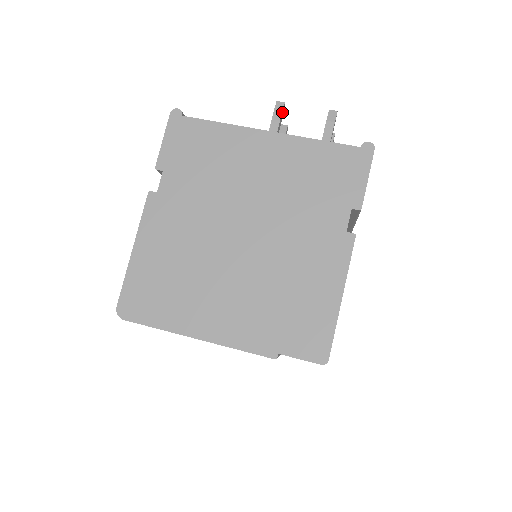
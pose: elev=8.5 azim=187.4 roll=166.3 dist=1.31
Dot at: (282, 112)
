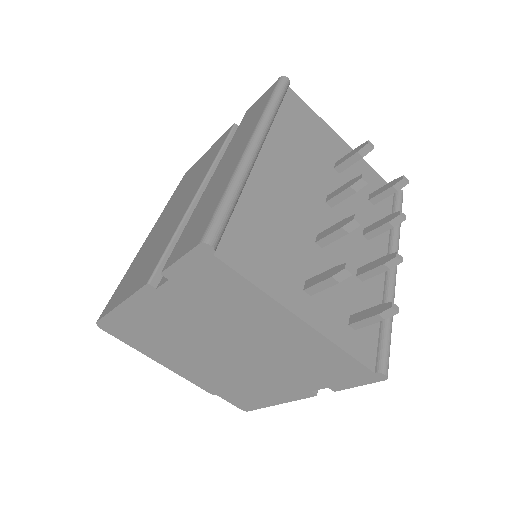
Dot at: (342, 279)
